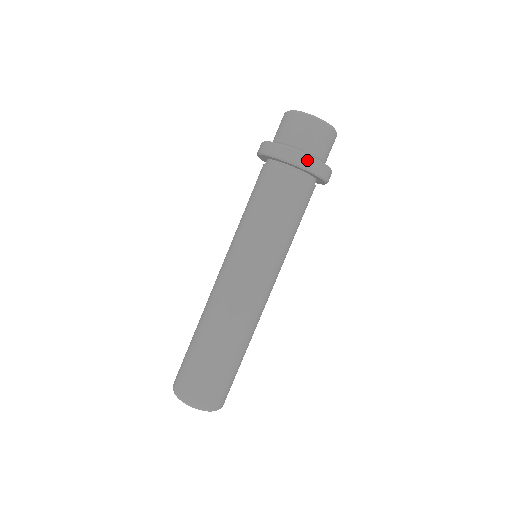
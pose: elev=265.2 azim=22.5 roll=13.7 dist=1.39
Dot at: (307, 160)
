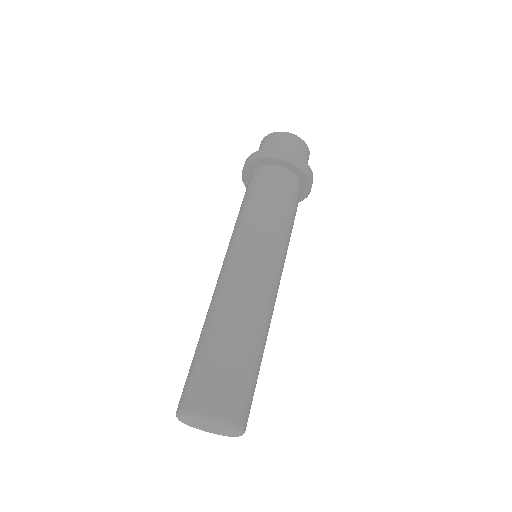
Dot at: (262, 152)
